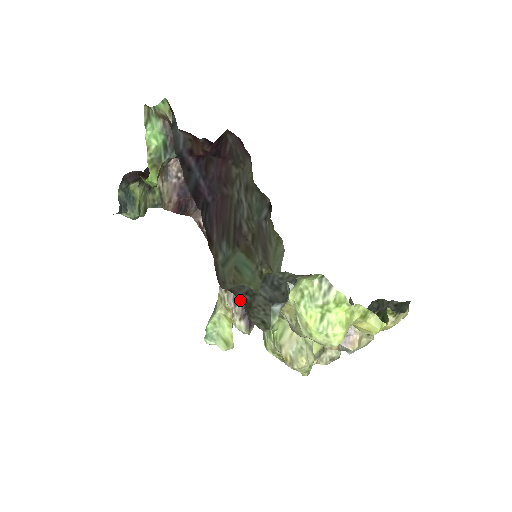
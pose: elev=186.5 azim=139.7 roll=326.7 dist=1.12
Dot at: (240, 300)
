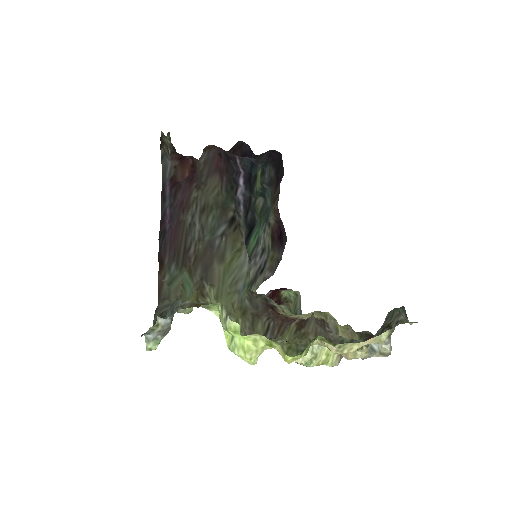
Dot at: (154, 320)
